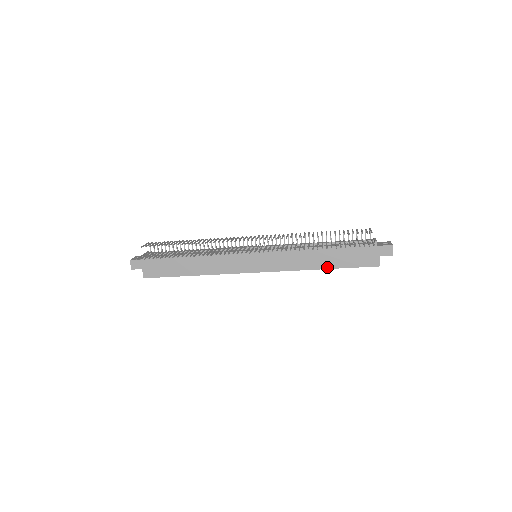
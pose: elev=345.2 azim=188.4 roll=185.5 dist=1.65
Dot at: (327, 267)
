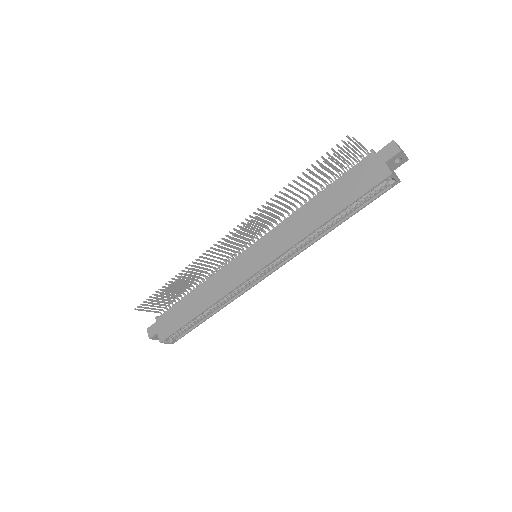
Dot at: (330, 216)
